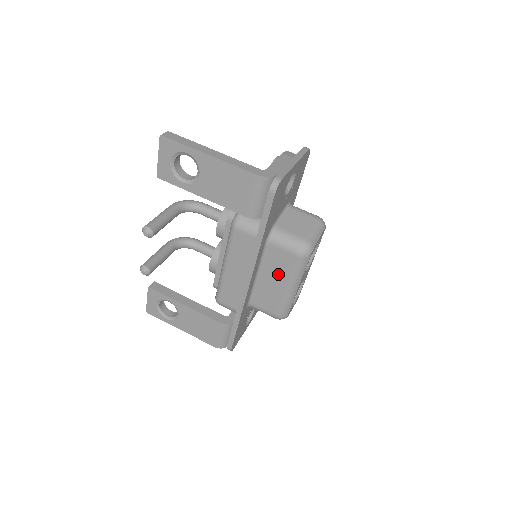
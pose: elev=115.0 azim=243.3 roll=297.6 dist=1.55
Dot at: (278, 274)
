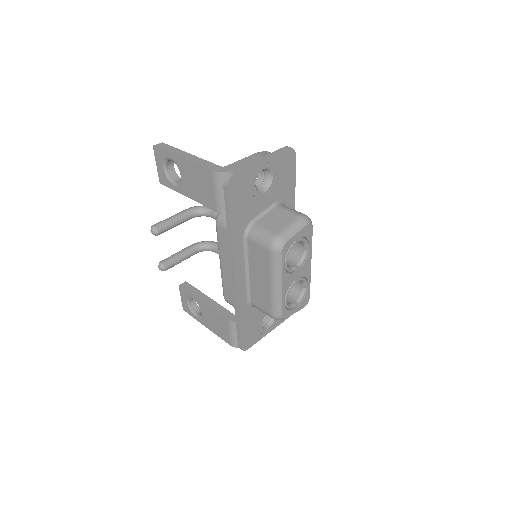
Dot at: (261, 270)
